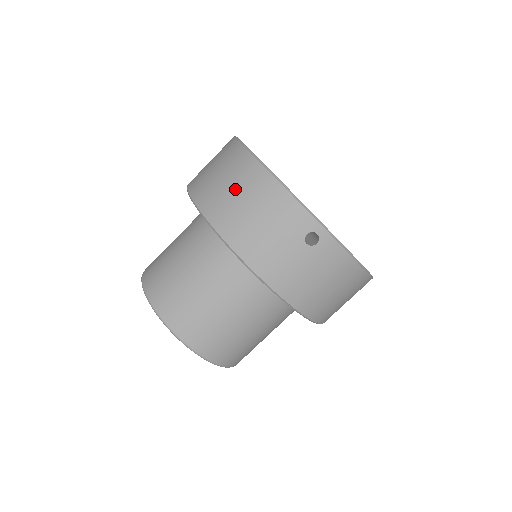
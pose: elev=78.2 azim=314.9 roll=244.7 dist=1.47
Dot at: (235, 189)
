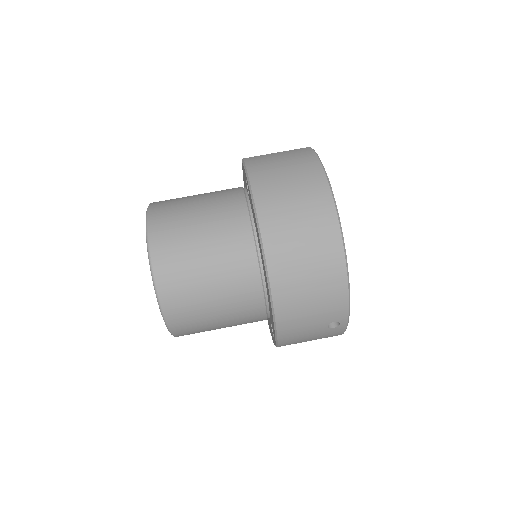
Dot at: (309, 259)
